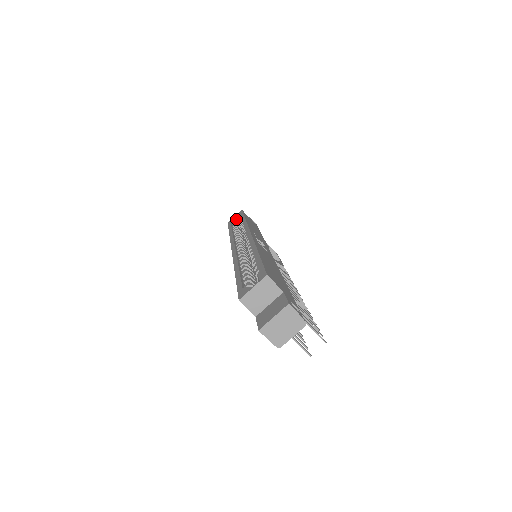
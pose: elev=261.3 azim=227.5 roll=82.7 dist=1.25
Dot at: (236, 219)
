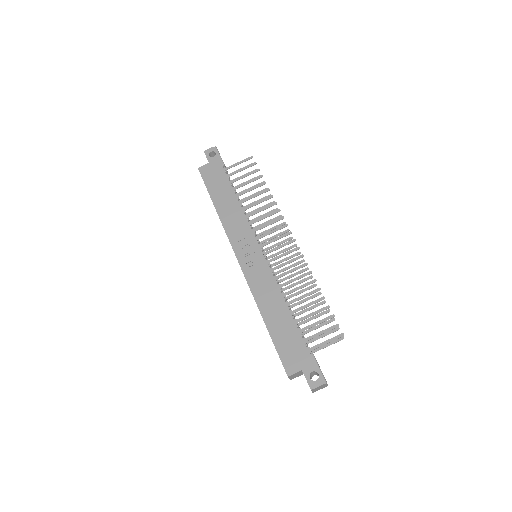
Dot at: occluded
